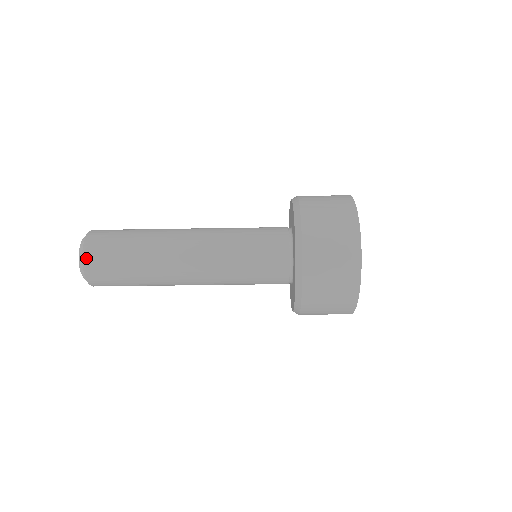
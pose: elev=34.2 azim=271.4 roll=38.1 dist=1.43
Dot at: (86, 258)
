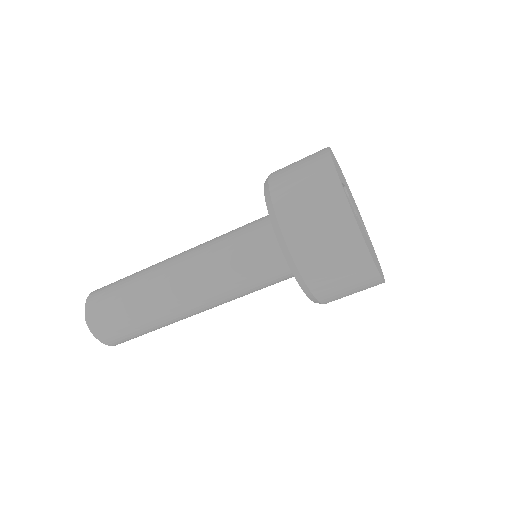
Dot at: (89, 301)
